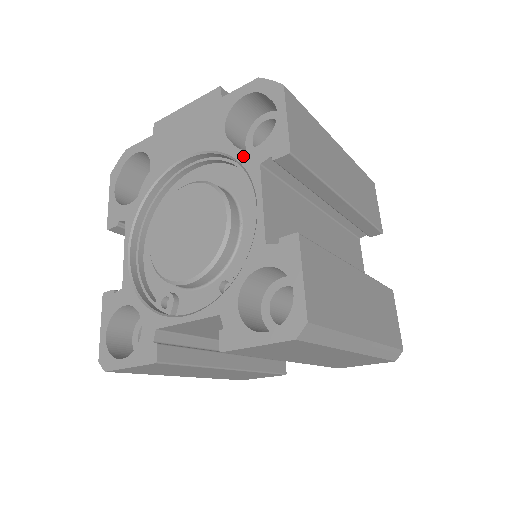
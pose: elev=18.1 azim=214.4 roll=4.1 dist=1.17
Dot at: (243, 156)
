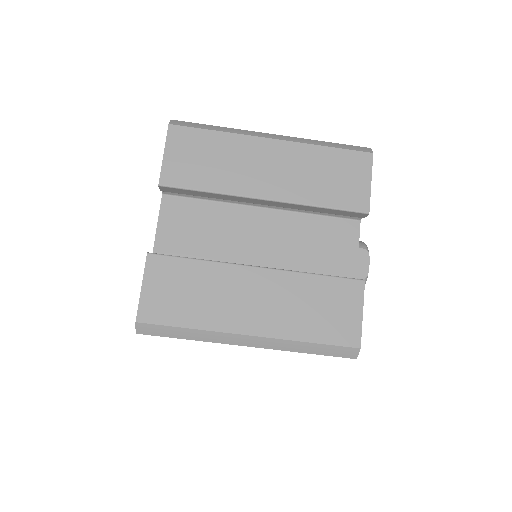
Dot at: occluded
